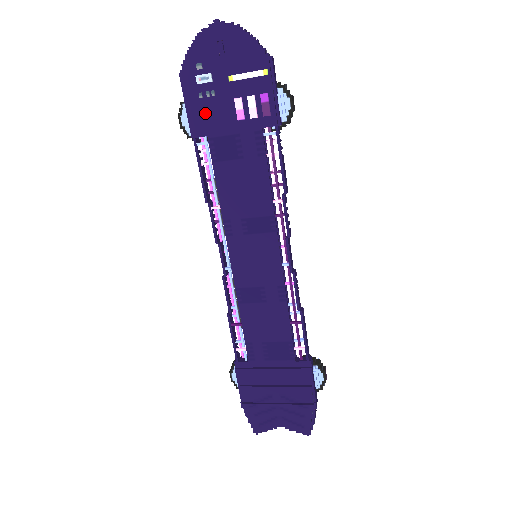
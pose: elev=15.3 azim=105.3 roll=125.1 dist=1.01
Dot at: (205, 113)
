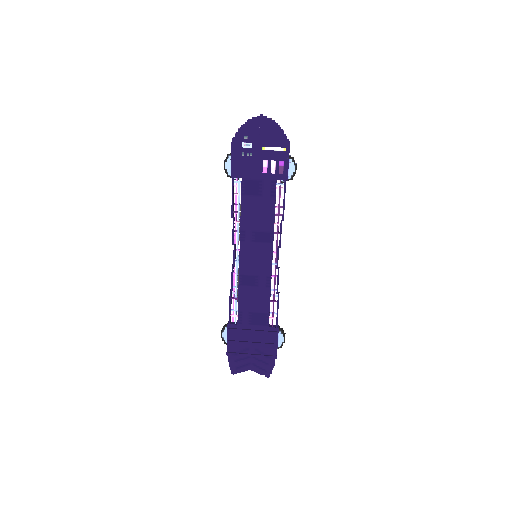
Dot at: (243, 165)
